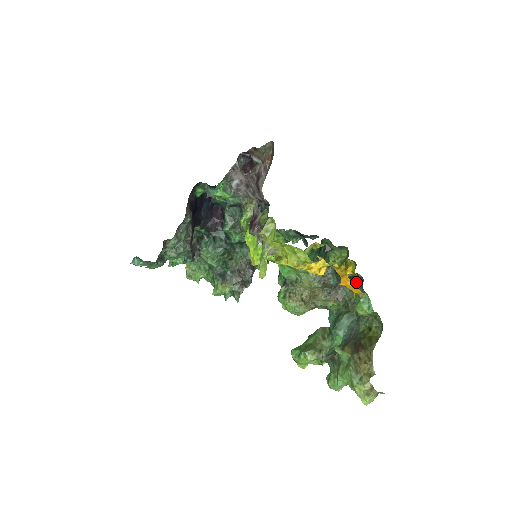
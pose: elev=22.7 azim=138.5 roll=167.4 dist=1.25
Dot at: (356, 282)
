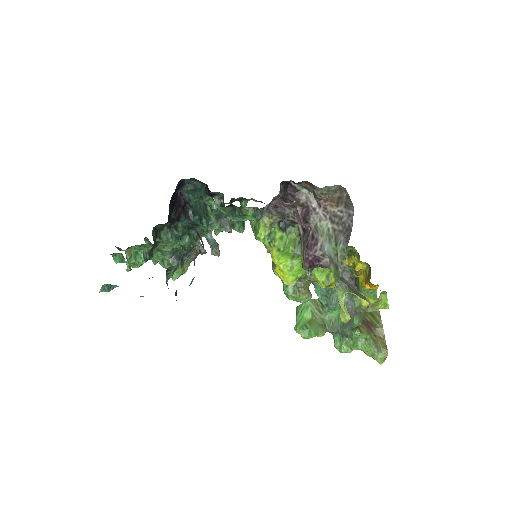
Dot at: occluded
